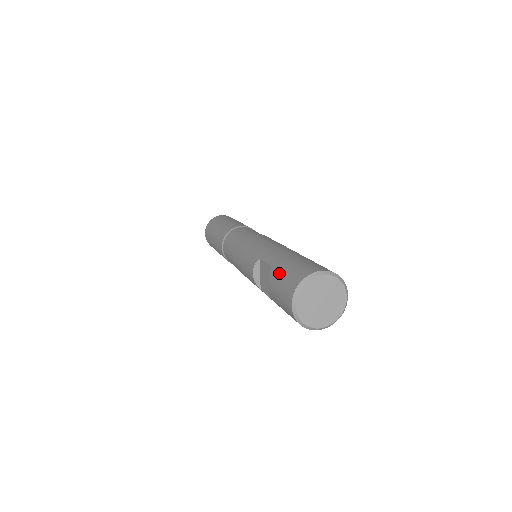
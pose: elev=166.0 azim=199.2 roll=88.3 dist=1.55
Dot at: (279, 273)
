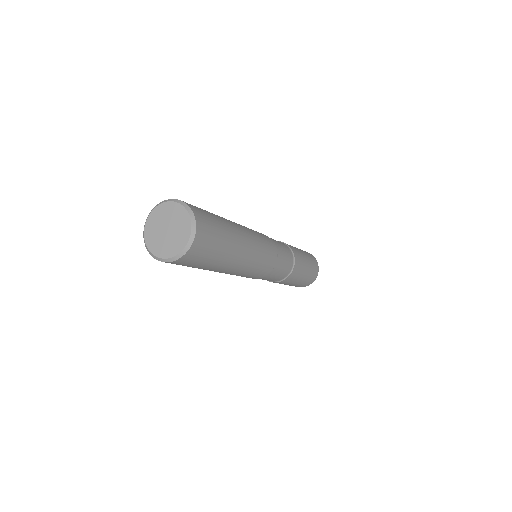
Dot at: occluded
